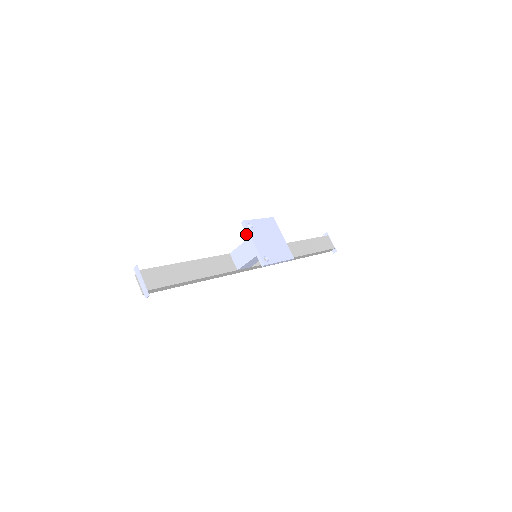
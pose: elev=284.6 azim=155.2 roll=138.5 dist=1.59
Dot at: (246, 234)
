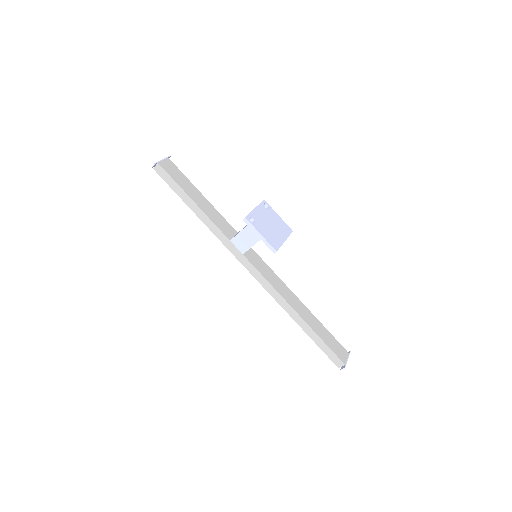
Dot at: occluded
